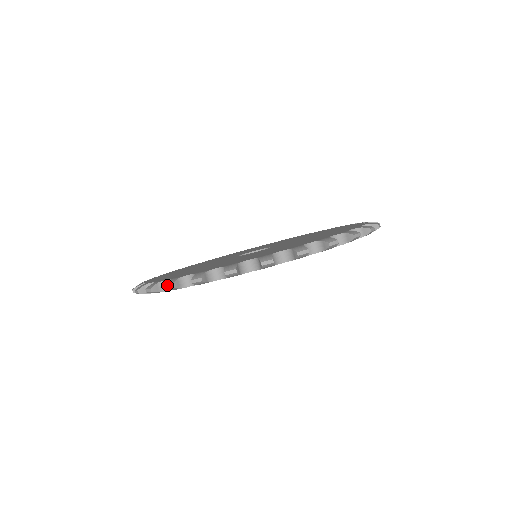
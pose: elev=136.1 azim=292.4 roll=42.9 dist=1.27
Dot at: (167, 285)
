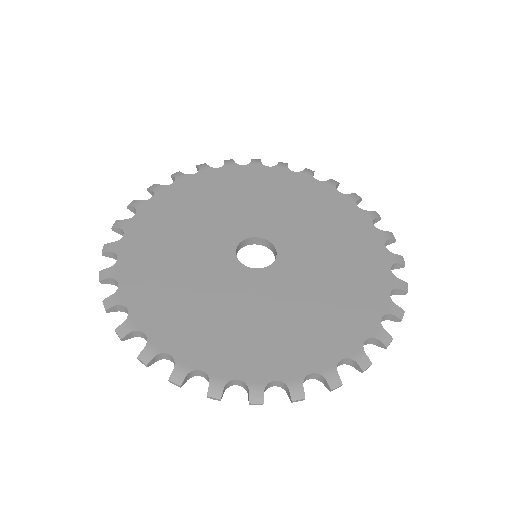
Dot at: occluded
